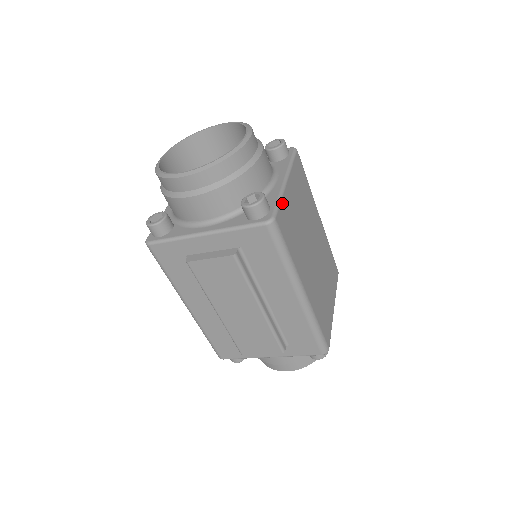
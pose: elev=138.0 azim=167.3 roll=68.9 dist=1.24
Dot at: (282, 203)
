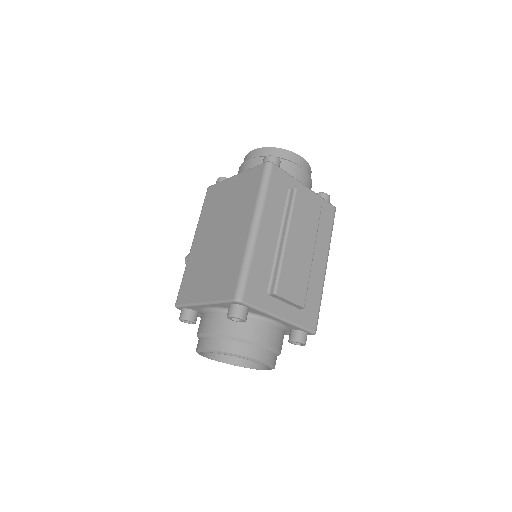
Dot at: occluded
